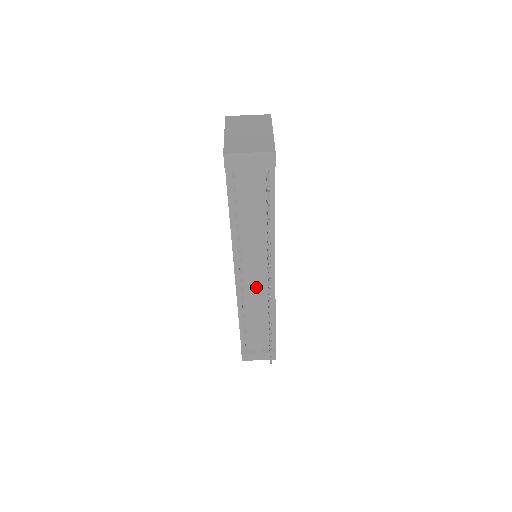
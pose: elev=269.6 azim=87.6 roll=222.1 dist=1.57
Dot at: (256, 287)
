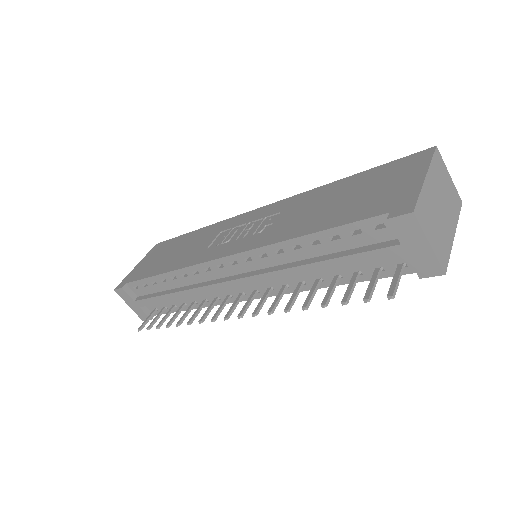
Dot at: (223, 287)
